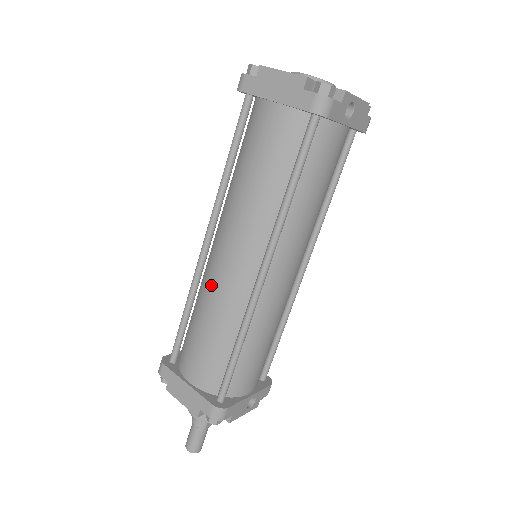
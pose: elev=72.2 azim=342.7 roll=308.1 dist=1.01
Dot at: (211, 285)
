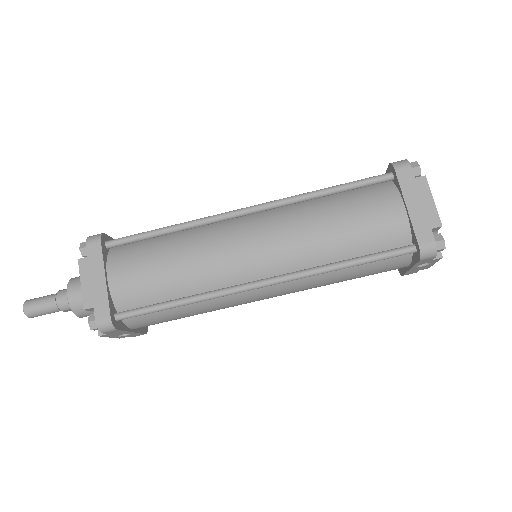
Dot at: (215, 243)
